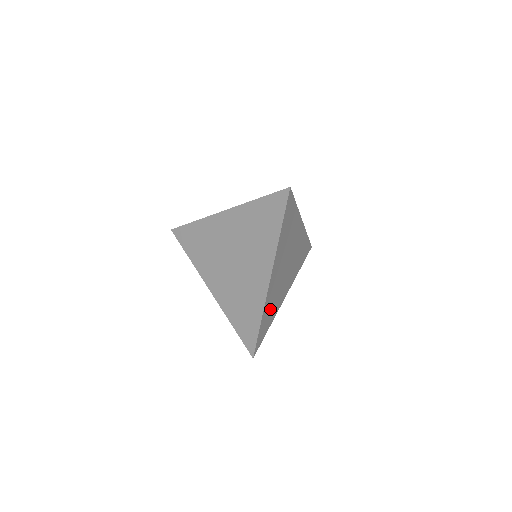
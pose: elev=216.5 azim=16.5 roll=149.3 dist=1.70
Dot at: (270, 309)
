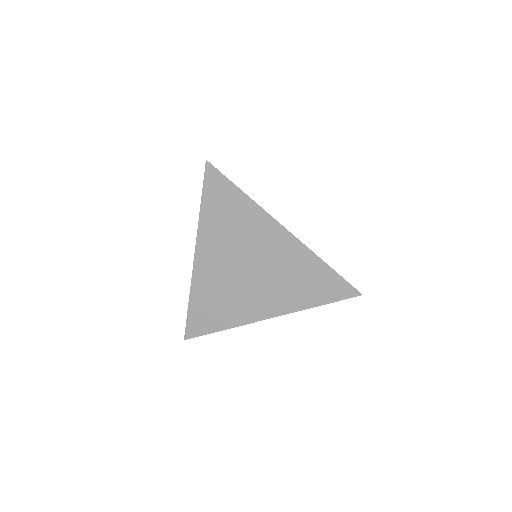
Dot at: occluded
